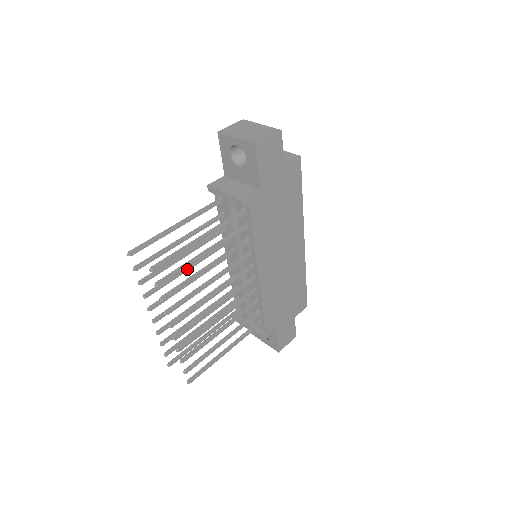
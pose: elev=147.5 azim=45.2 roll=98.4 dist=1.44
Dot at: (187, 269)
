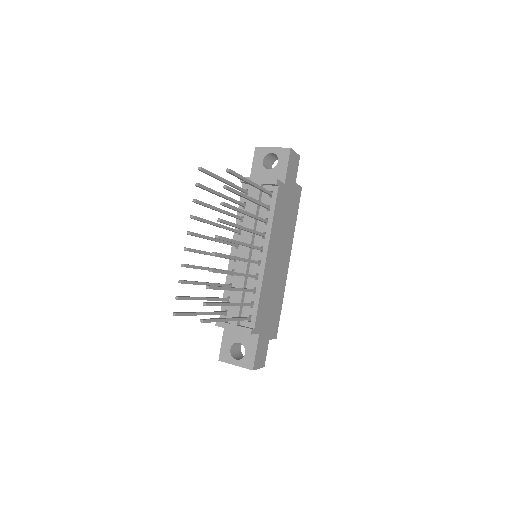
Dot at: (217, 224)
